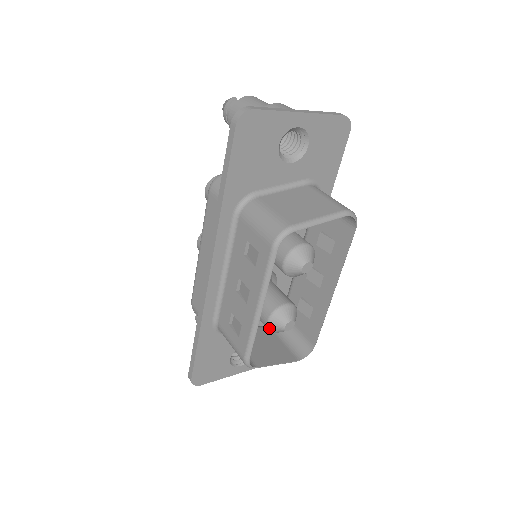
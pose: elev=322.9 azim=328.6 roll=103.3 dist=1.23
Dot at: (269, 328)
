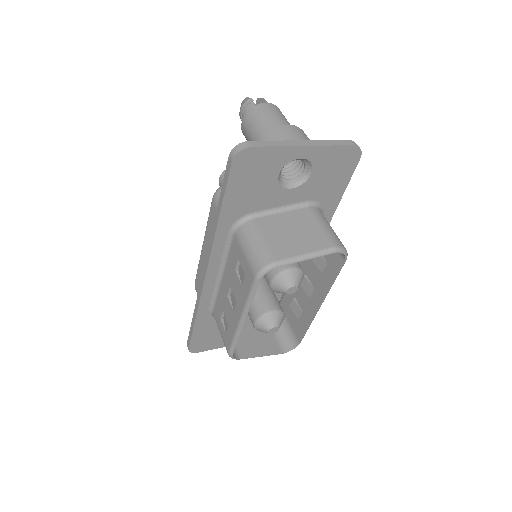
Dot at: (255, 328)
